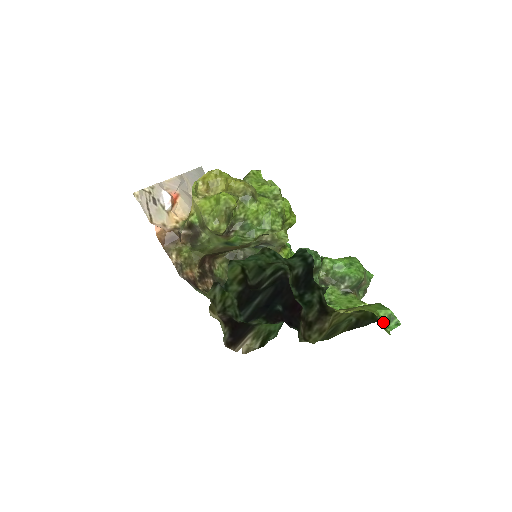
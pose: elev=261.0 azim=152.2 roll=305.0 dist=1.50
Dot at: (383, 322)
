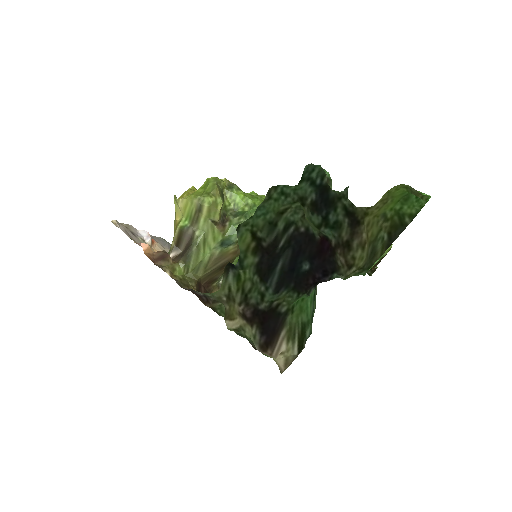
Dot at: (415, 195)
